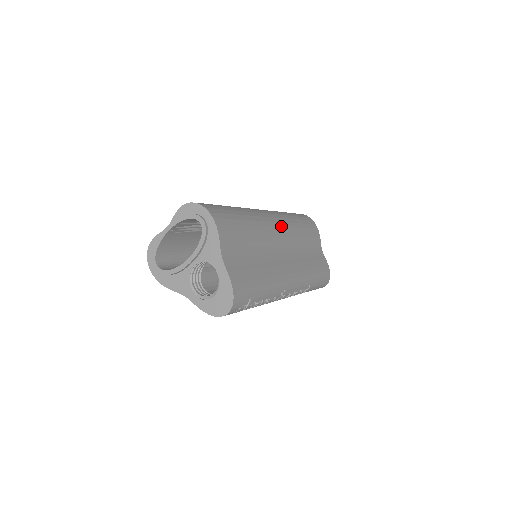
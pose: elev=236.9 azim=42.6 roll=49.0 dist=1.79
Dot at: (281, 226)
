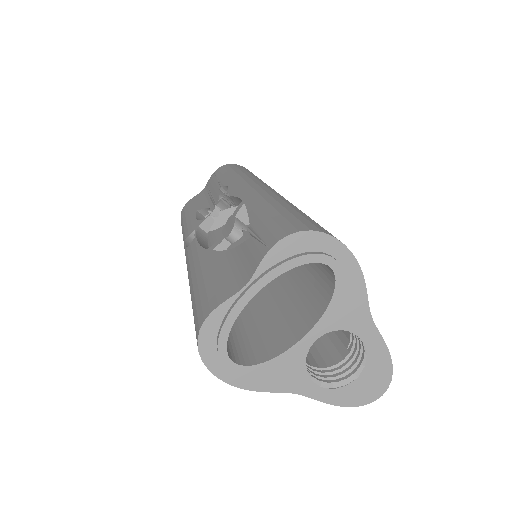
Dot at: occluded
